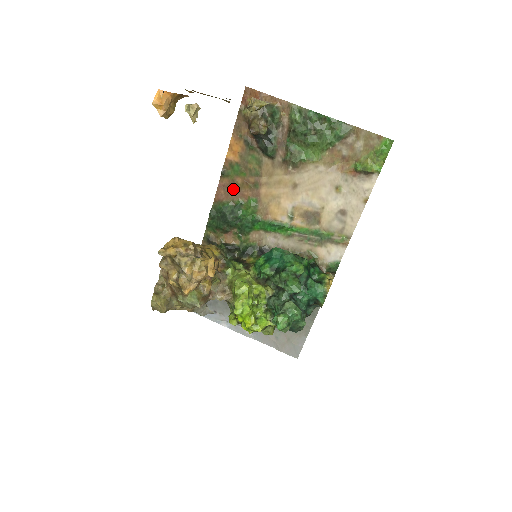
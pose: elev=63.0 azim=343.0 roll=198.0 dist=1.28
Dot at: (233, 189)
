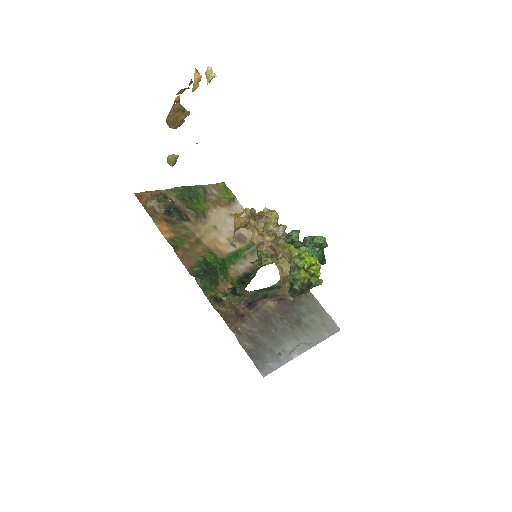
Dot at: (189, 254)
